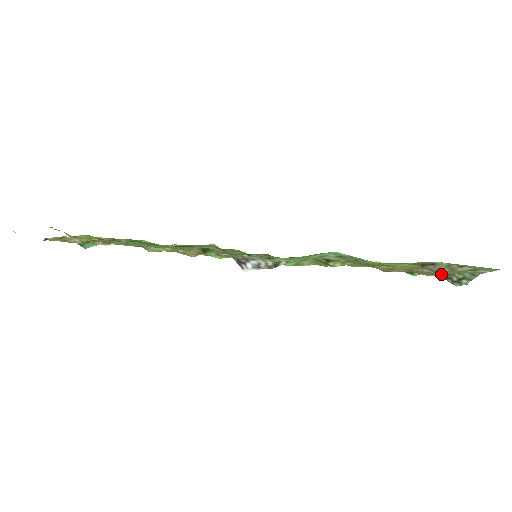
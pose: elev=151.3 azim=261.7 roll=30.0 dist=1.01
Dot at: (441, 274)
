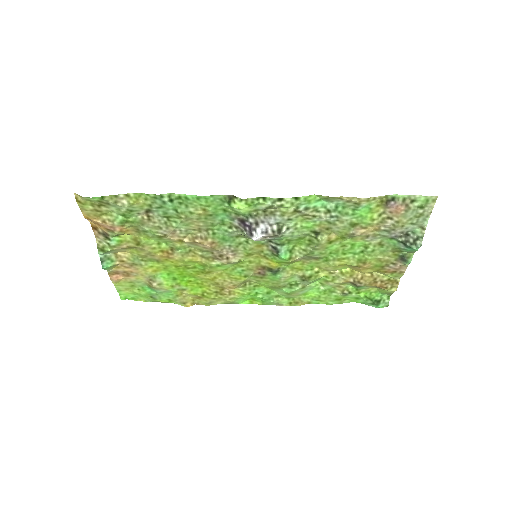
Dot at: (401, 239)
